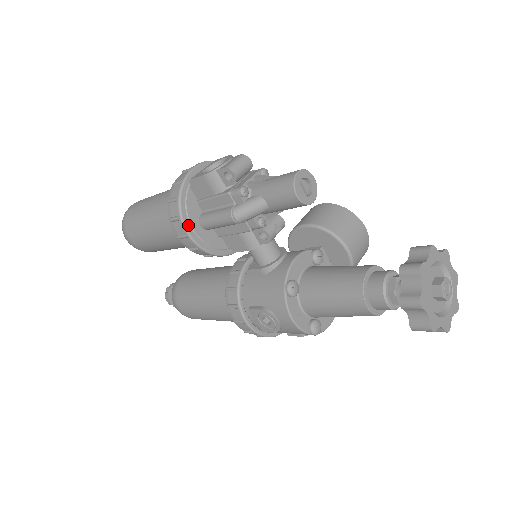
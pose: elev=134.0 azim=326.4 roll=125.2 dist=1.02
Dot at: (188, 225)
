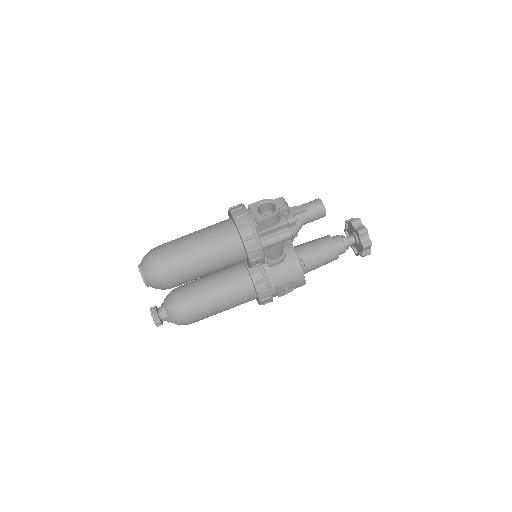
Dot at: (263, 250)
